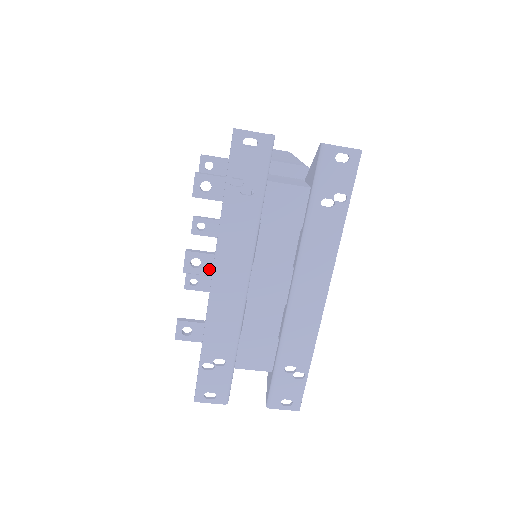
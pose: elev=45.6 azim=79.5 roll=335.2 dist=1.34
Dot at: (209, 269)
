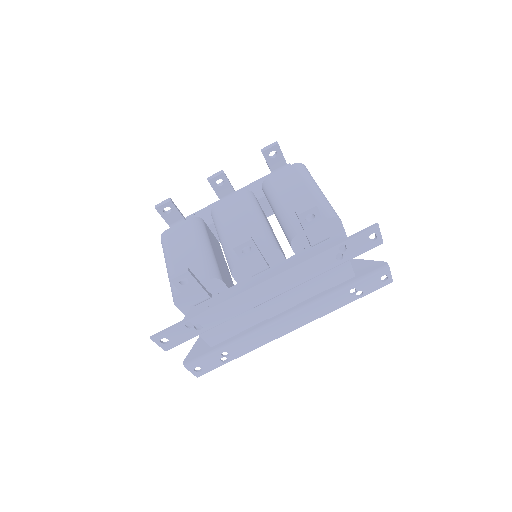
Dot at: (247, 259)
